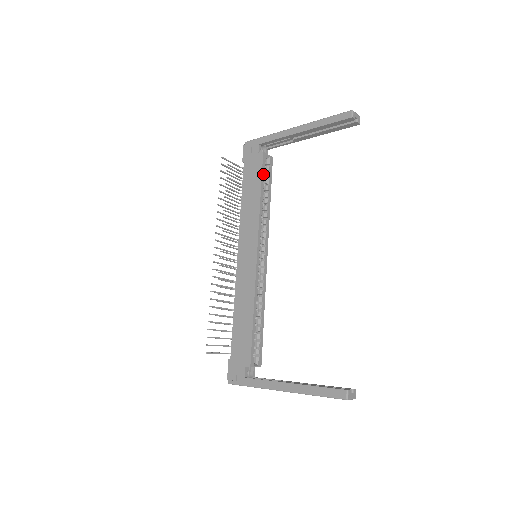
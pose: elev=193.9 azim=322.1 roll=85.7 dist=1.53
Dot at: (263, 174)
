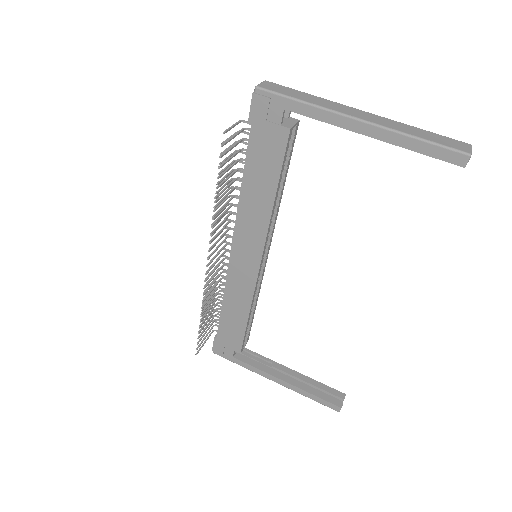
Dot at: (283, 163)
